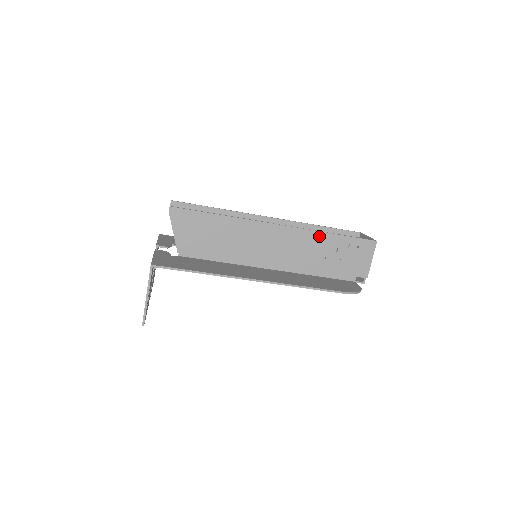
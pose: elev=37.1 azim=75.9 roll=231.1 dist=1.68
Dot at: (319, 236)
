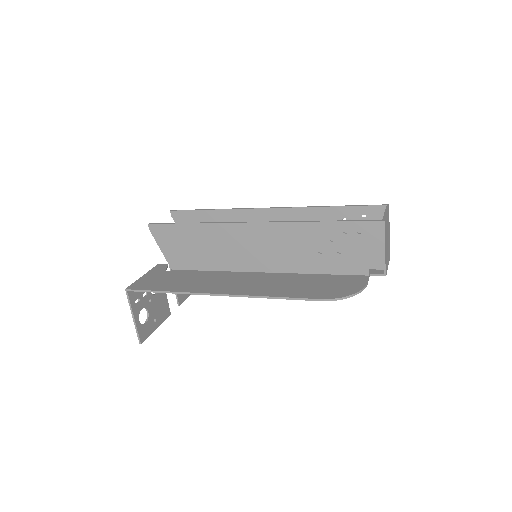
Dot at: (305, 227)
